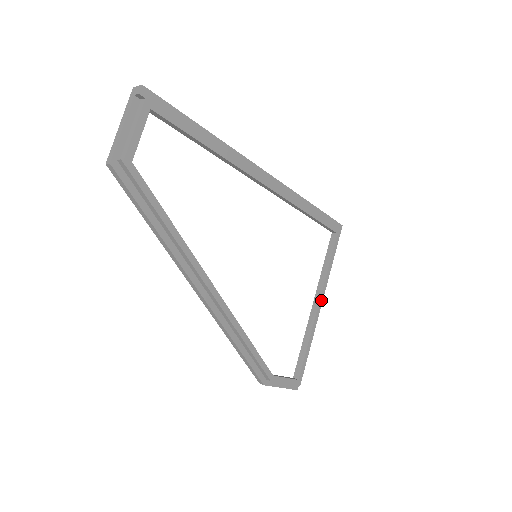
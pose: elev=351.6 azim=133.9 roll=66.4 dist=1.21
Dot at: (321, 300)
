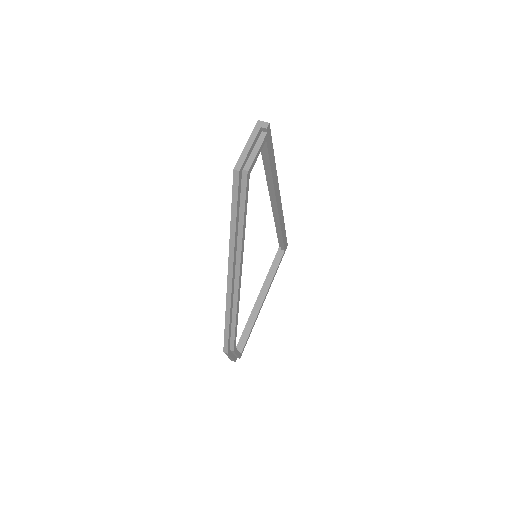
Dot at: (265, 297)
